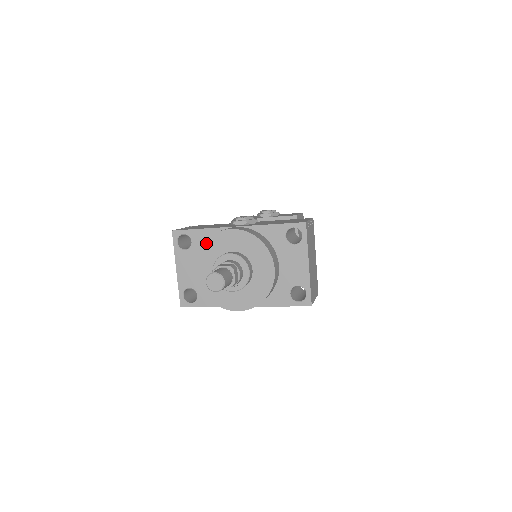
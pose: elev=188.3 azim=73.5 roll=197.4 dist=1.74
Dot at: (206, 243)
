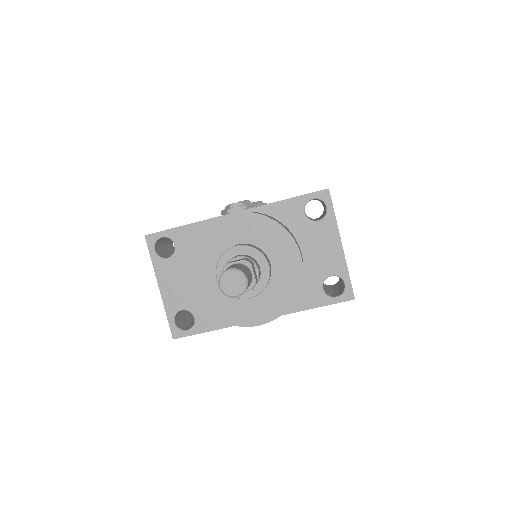
Dot at: (199, 240)
